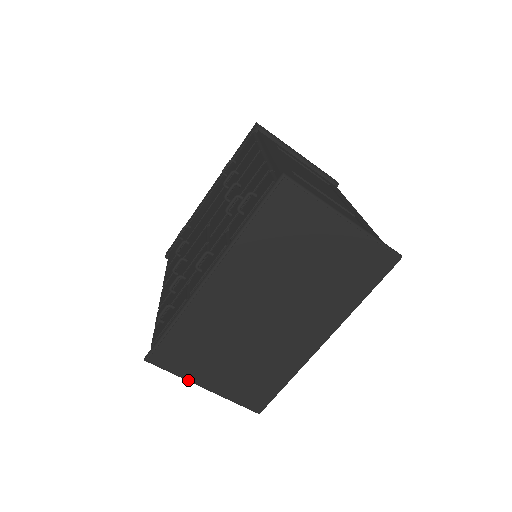
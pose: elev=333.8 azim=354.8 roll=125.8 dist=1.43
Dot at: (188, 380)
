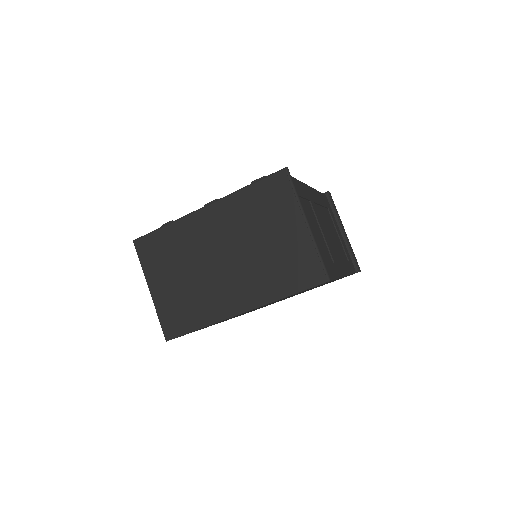
Dot at: (145, 275)
